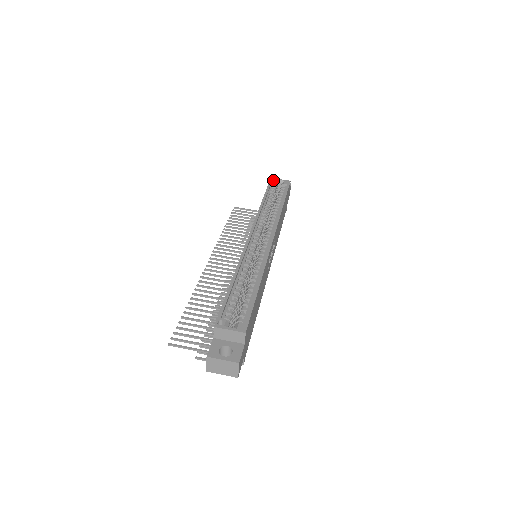
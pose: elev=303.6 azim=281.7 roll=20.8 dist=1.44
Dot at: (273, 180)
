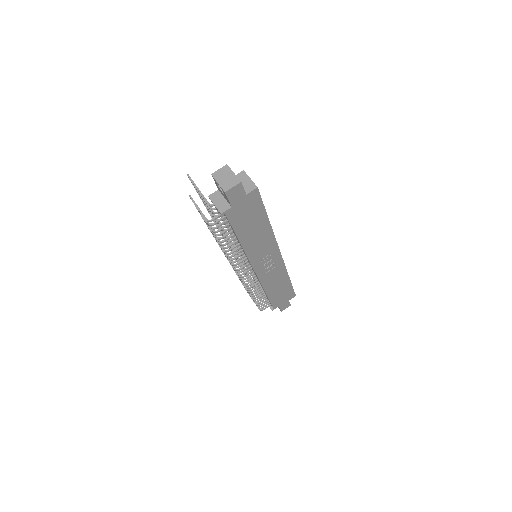
Dot at: occluded
